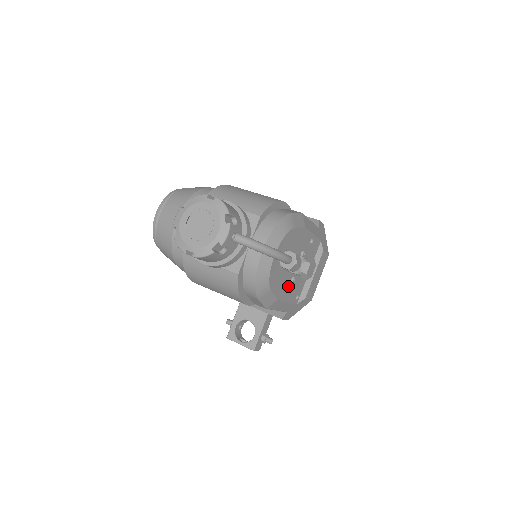
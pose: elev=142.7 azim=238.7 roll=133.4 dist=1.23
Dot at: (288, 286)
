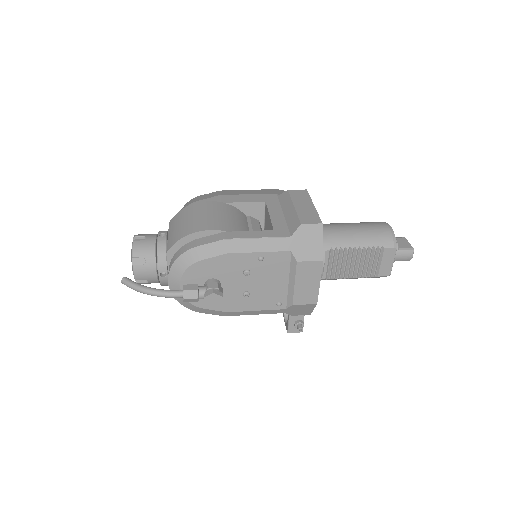
Dot at: (242, 300)
